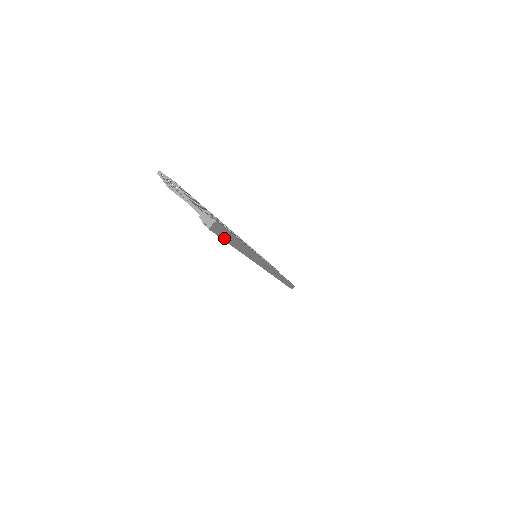
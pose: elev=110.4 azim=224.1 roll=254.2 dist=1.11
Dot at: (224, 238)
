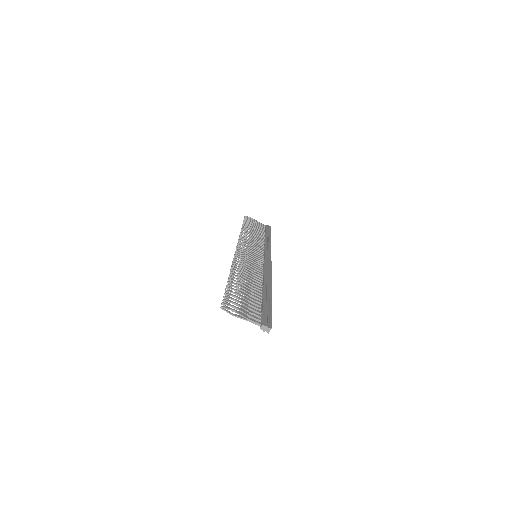
Dot at: occluded
